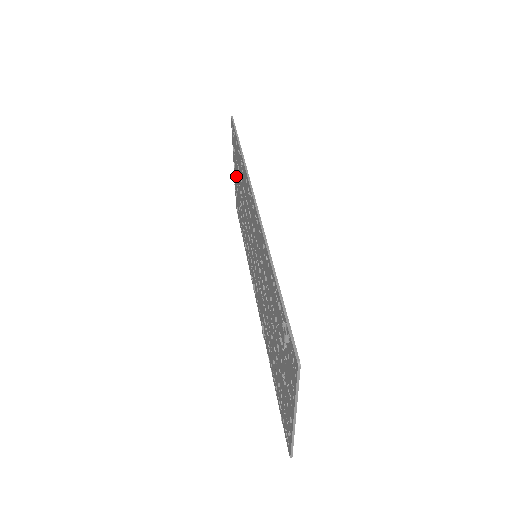
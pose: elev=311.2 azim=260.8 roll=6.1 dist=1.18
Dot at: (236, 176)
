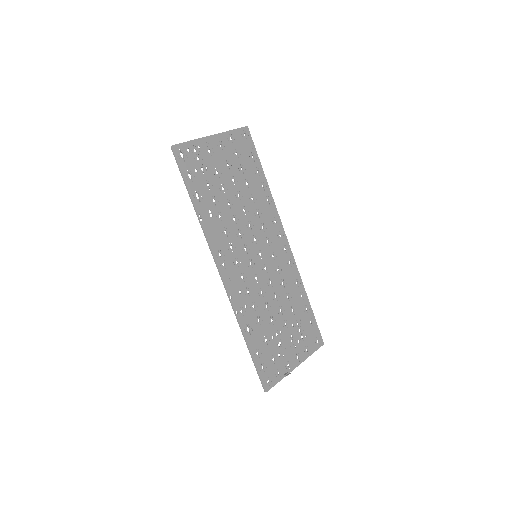
Dot at: (290, 349)
